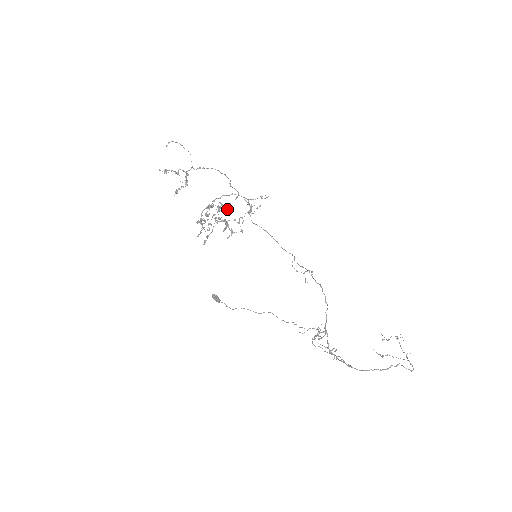
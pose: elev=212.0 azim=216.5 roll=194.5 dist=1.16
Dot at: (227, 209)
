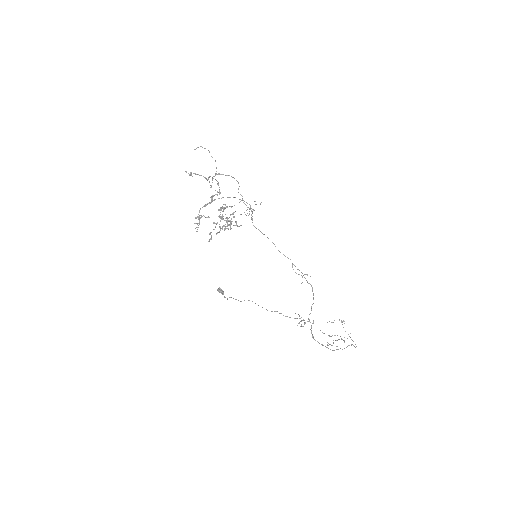
Dot at: (234, 212)
